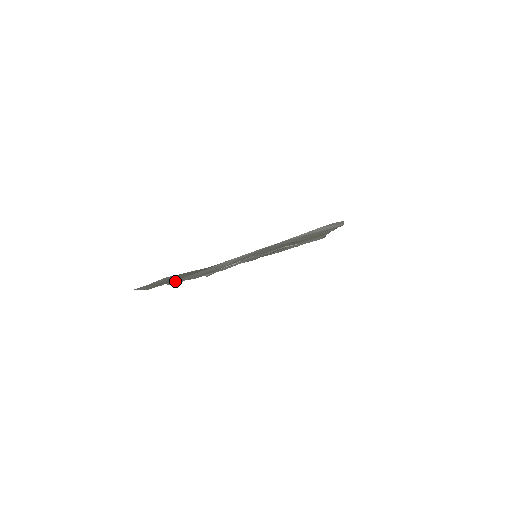
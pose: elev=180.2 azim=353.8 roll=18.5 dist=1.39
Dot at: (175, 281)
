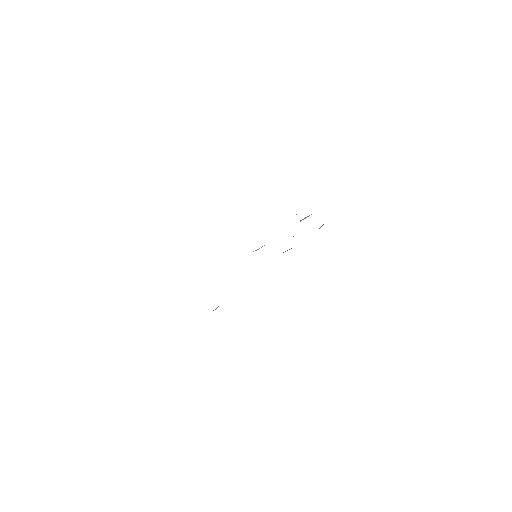
Dot at: occluded
